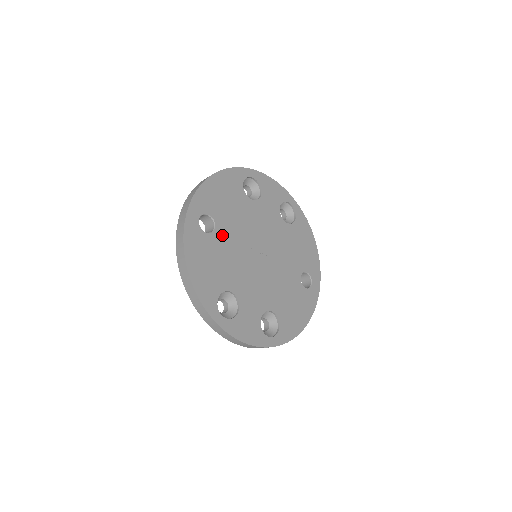
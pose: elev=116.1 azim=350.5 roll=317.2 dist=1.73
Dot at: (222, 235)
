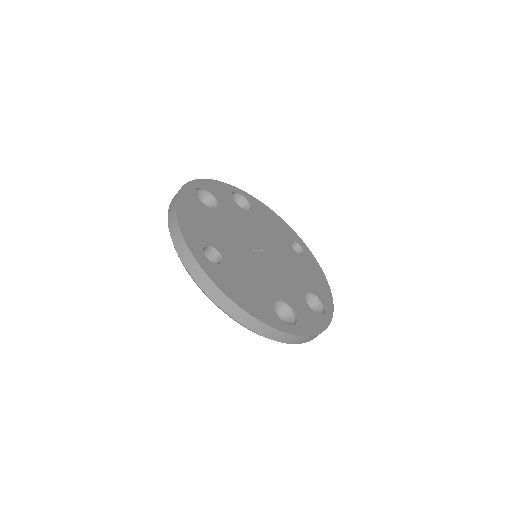
Dot at: (229, 256)
